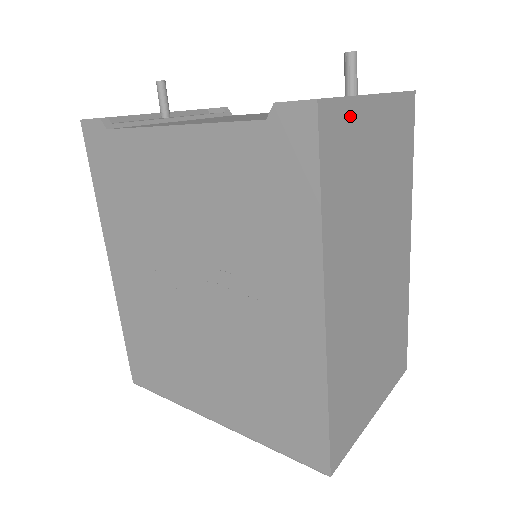
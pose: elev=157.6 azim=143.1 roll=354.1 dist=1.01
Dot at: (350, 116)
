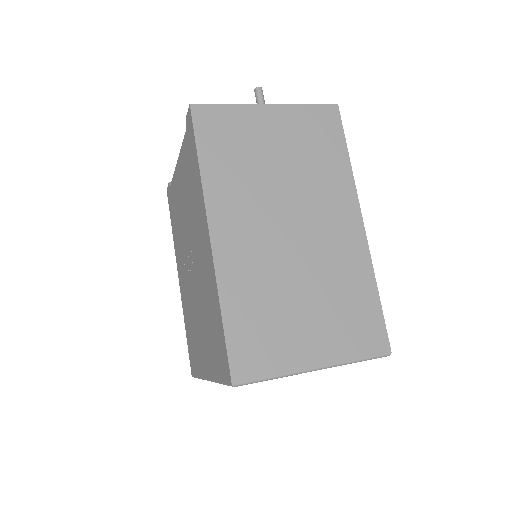
Dot at: (232, 115)
